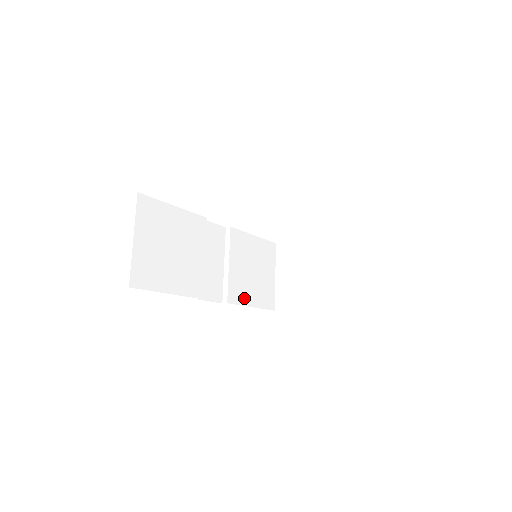
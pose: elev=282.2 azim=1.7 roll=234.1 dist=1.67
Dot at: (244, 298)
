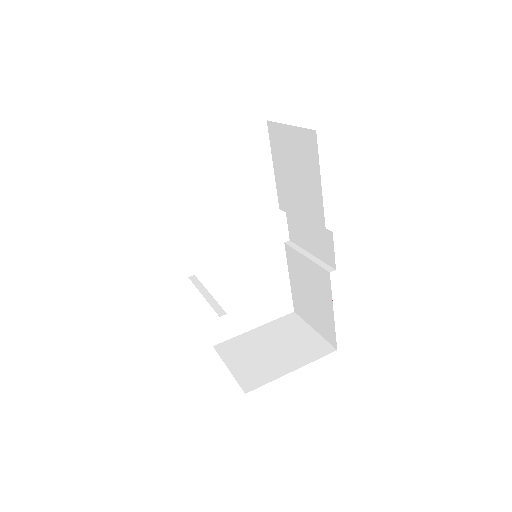
Dot at: occluded
